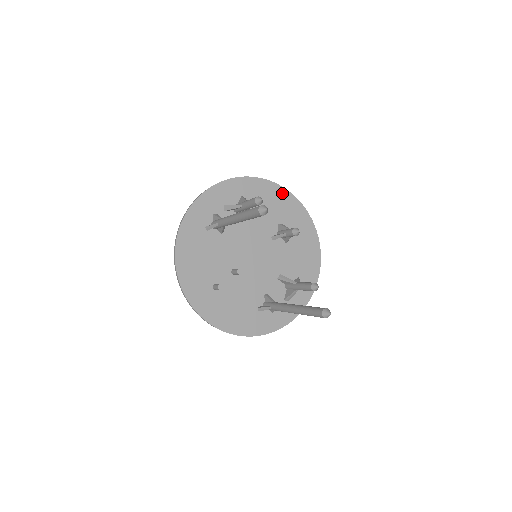
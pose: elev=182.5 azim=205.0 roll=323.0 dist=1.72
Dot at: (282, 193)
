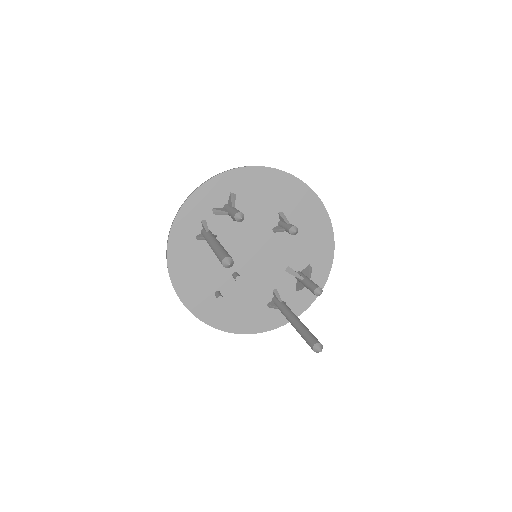
Dot at: (279, 177)
